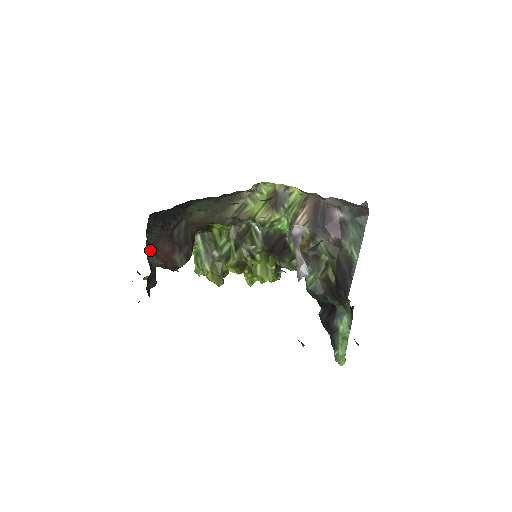
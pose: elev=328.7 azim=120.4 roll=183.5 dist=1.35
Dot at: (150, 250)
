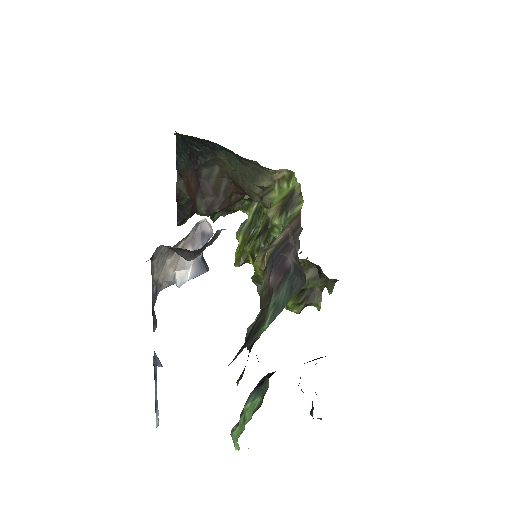
Dot at: (181, 175)
